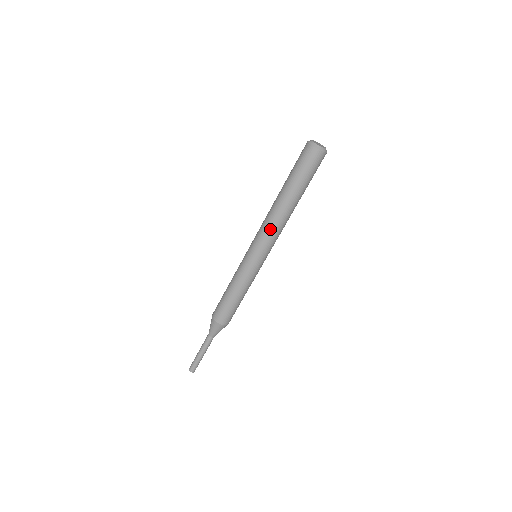
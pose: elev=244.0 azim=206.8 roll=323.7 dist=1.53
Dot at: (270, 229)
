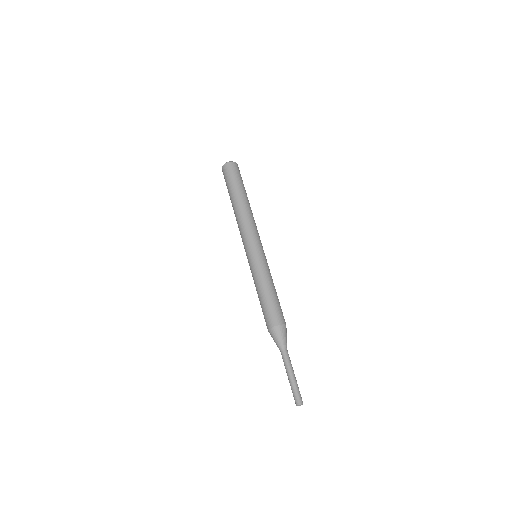
Dot at: (241, 228)
